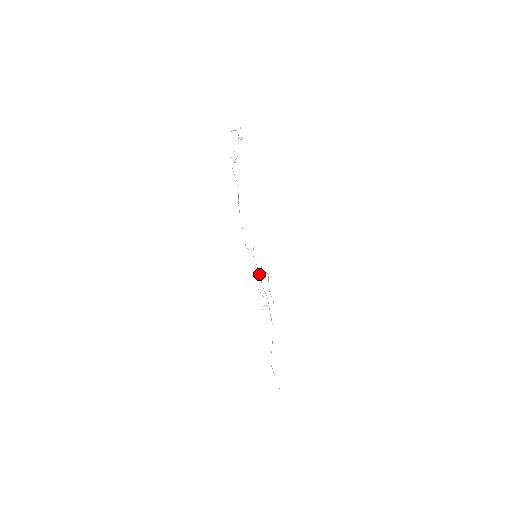
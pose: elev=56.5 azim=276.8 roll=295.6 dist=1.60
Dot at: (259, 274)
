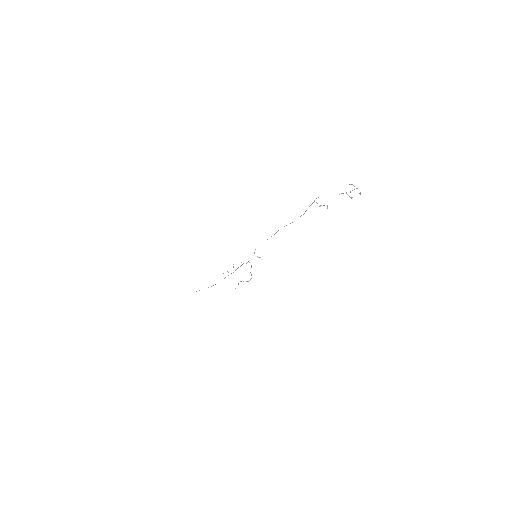
Dot at: occluded
